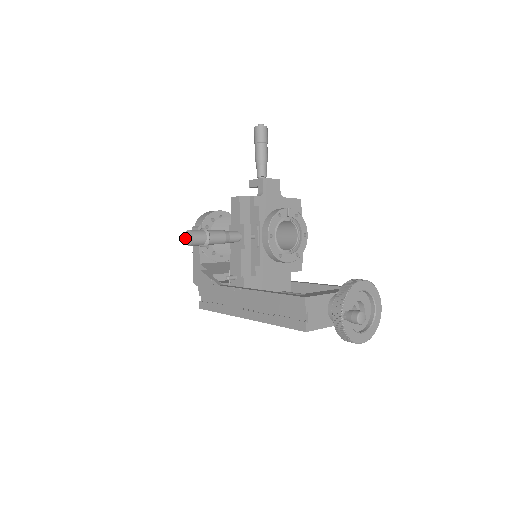
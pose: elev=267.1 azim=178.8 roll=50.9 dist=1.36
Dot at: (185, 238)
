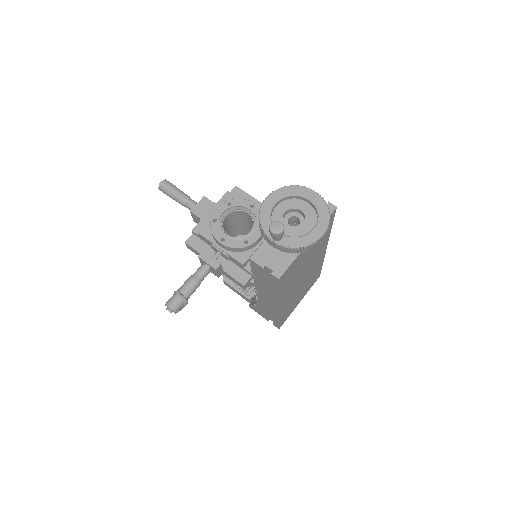
Dot at: occluded
